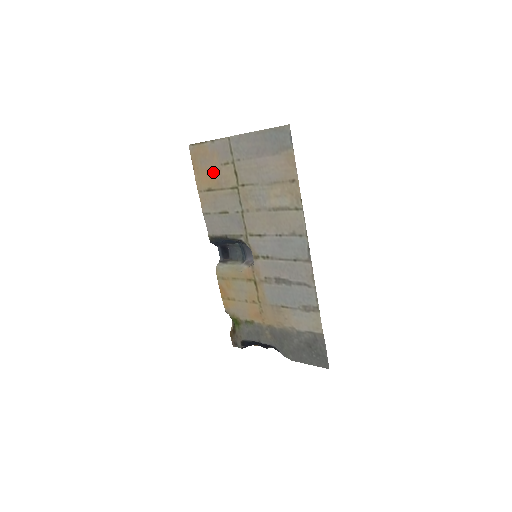
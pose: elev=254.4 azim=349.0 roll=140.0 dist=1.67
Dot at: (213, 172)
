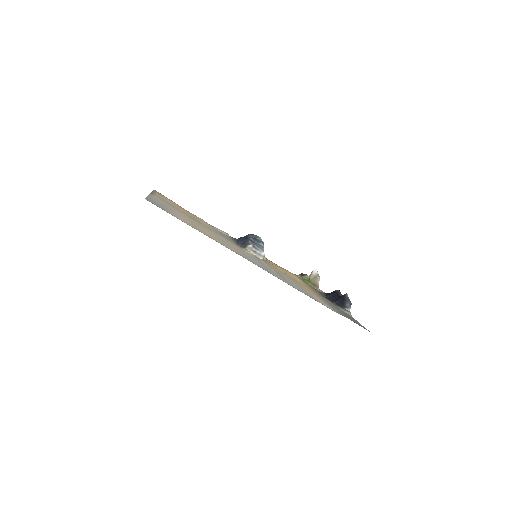
Dot at: occluded
